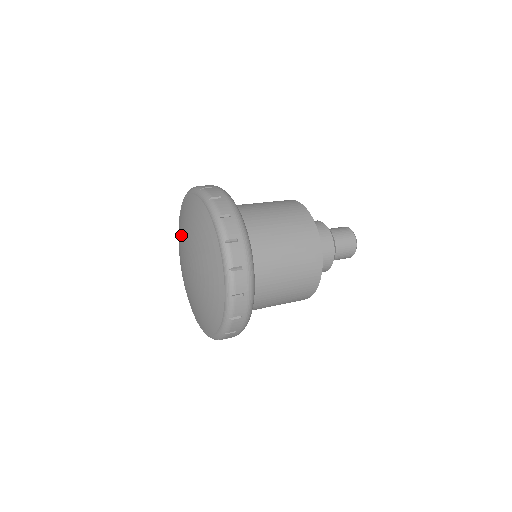
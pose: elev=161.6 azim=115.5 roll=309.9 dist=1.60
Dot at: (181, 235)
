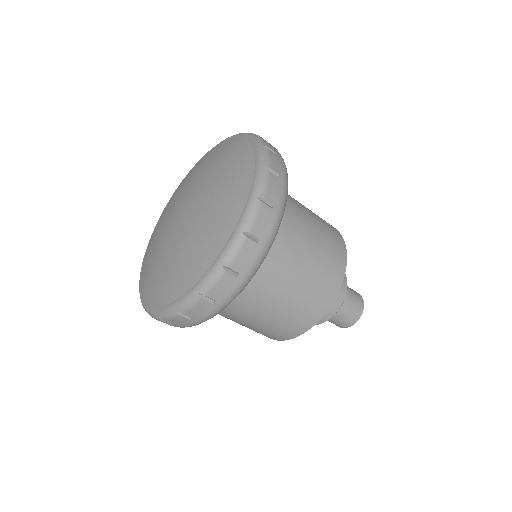
Dot at: (174, 197)
